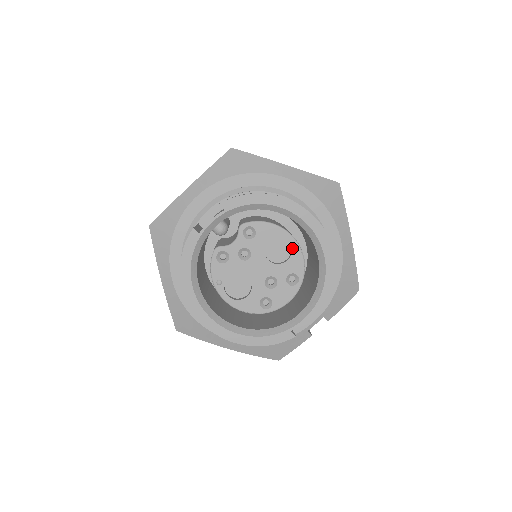
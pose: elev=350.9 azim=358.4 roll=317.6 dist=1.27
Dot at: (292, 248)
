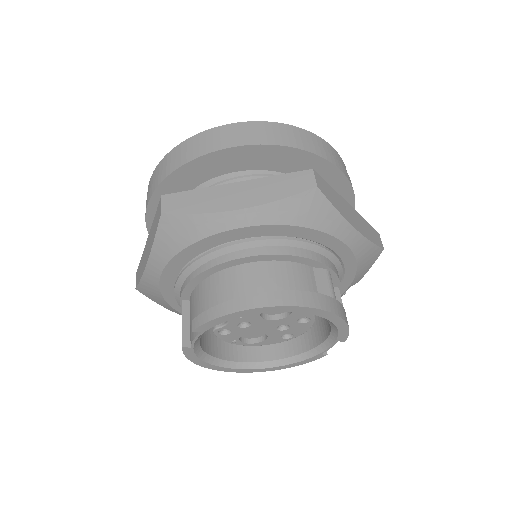
Dot at: occluded
